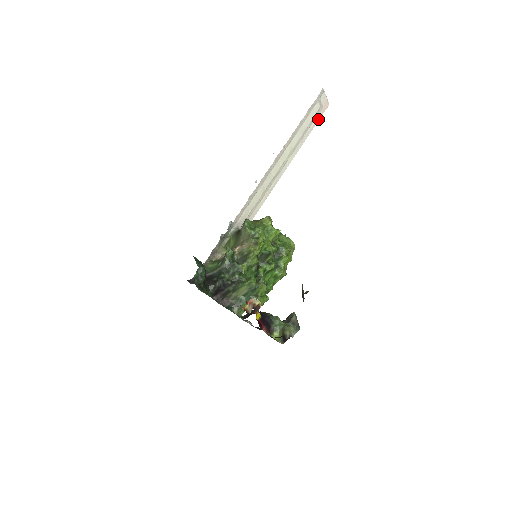
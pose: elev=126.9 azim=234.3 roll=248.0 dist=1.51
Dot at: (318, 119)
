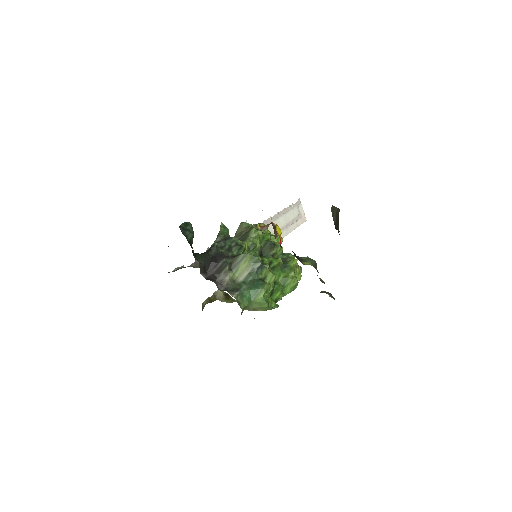
Dot at: (299, 225)
